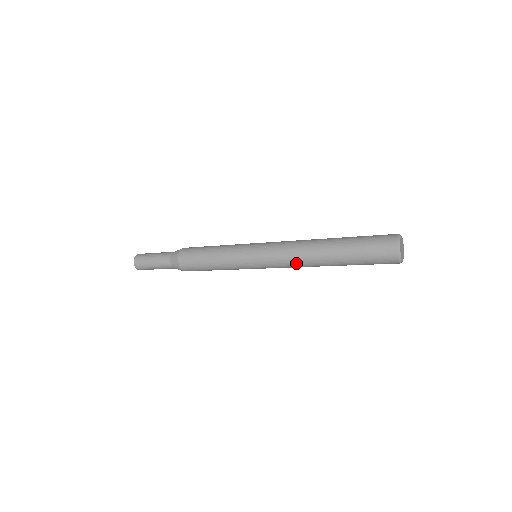
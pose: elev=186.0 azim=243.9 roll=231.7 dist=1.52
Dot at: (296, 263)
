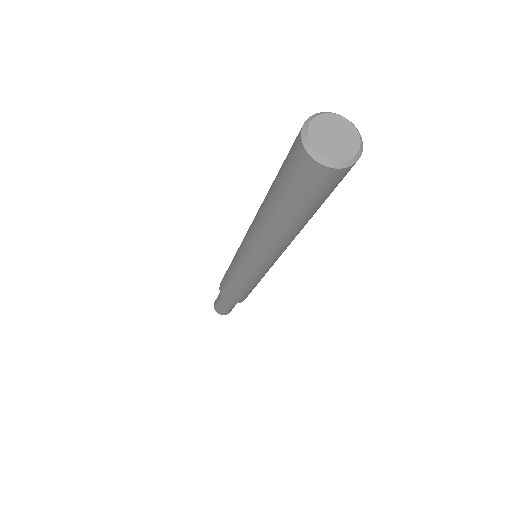
Dot at: (264, 248)
